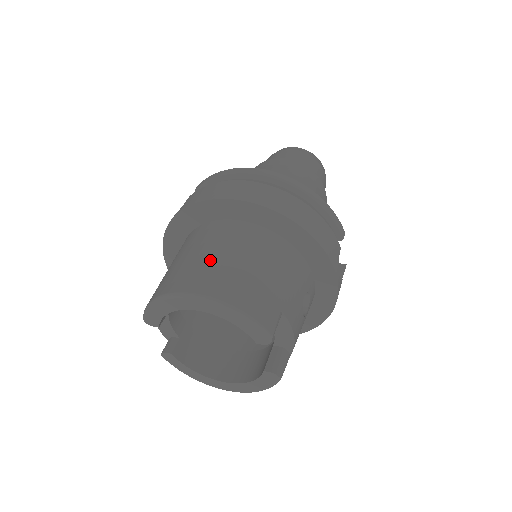
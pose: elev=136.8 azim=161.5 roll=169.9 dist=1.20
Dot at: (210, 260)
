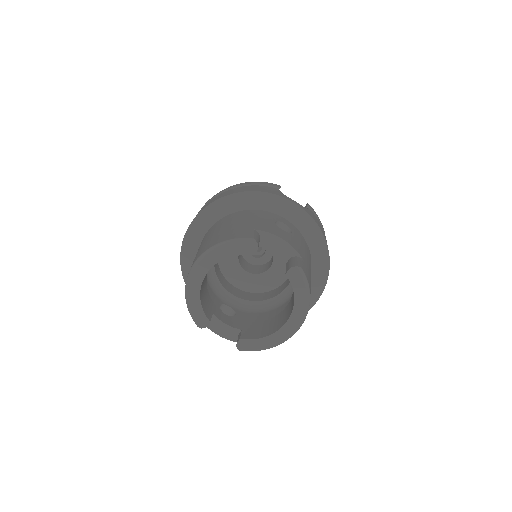
Dot at: occluded
